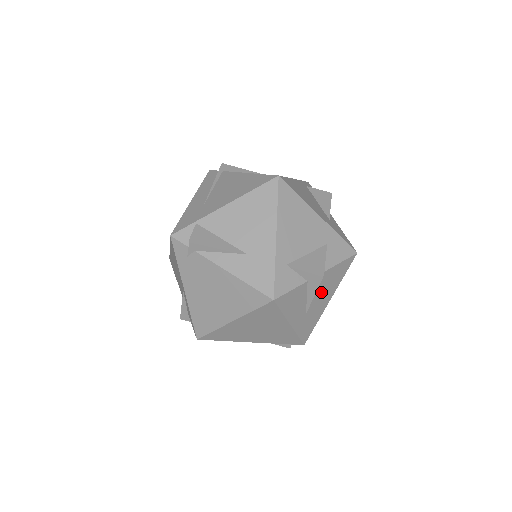
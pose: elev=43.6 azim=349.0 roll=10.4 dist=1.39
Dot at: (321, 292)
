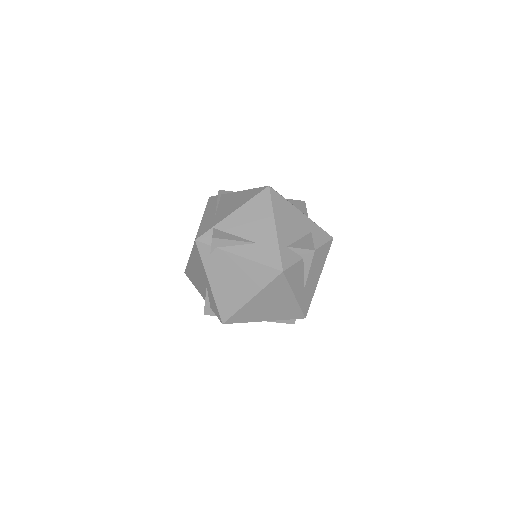
Dot at: (313, 270)
